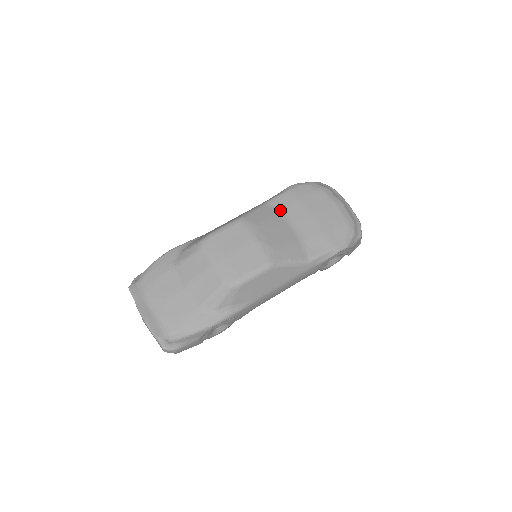
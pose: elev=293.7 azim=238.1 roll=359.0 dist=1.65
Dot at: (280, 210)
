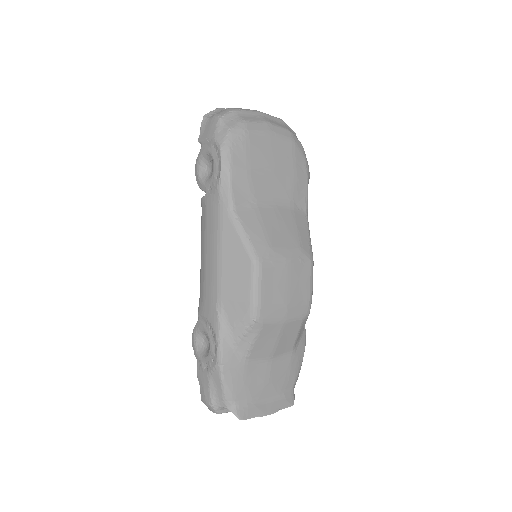
Dot at: (250, 201)
